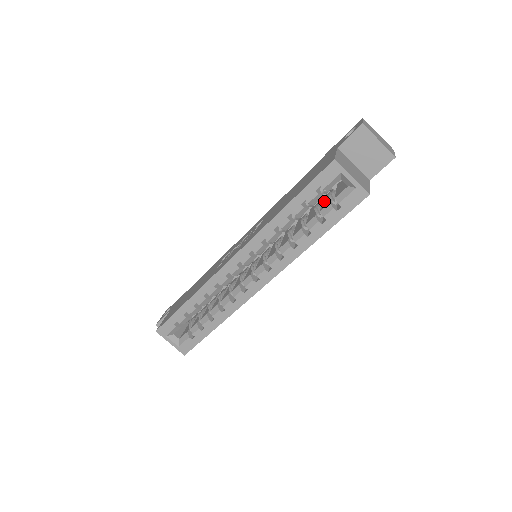
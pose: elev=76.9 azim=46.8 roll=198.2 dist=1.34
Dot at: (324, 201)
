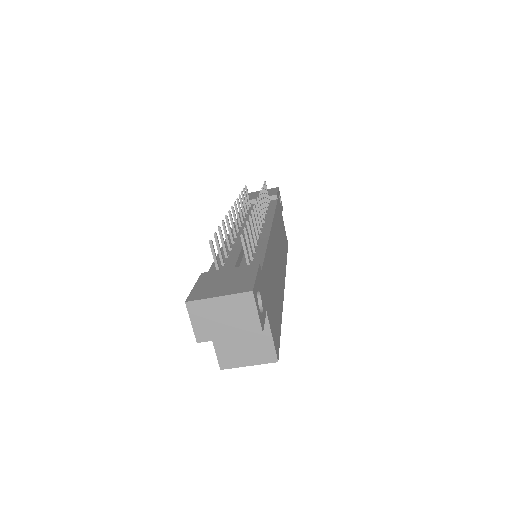
Dot at: occluded
